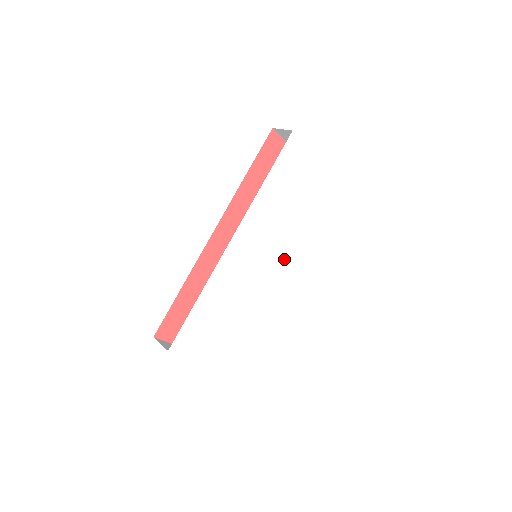
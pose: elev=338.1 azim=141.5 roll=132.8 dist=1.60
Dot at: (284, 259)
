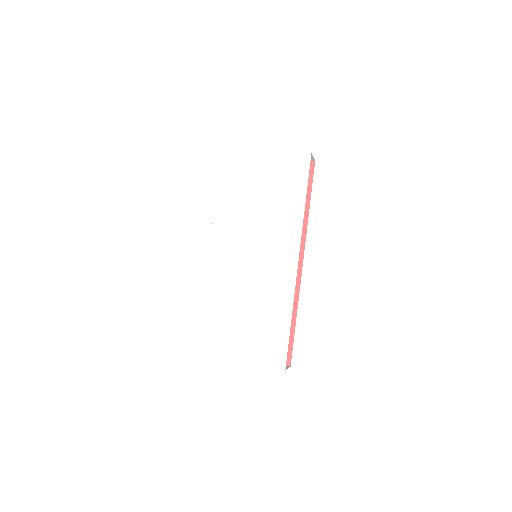
Dot at: (275, 246)
